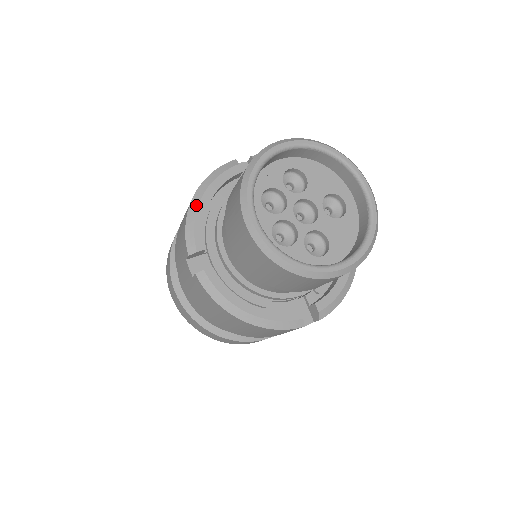
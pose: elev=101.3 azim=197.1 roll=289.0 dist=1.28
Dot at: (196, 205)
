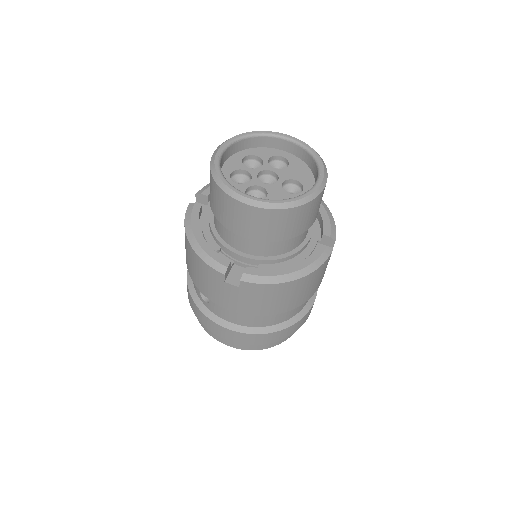
Dot at: occluded
